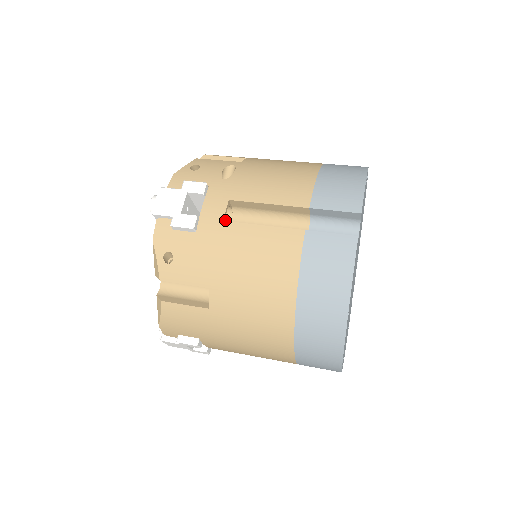
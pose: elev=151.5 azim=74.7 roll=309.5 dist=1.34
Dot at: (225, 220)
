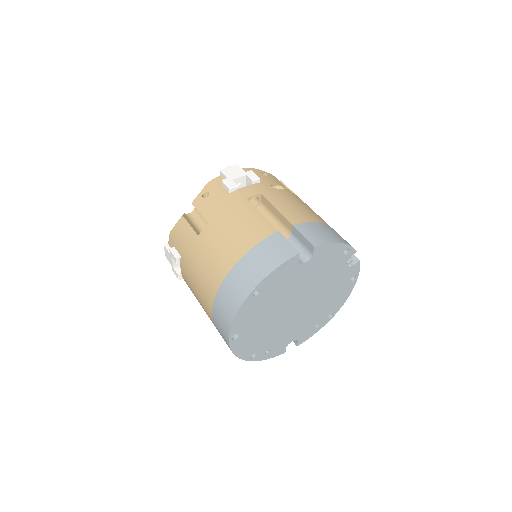
Dot at: (249, 200)
